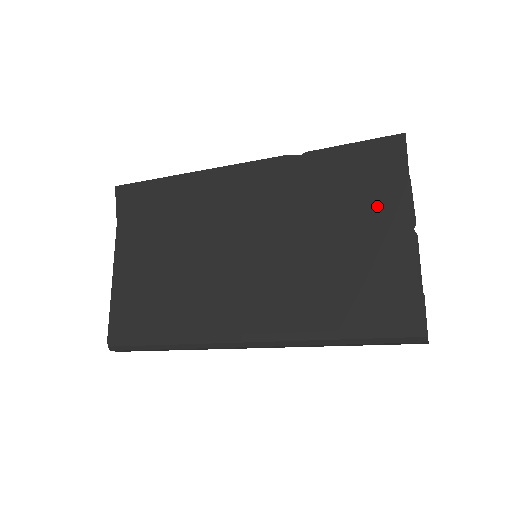
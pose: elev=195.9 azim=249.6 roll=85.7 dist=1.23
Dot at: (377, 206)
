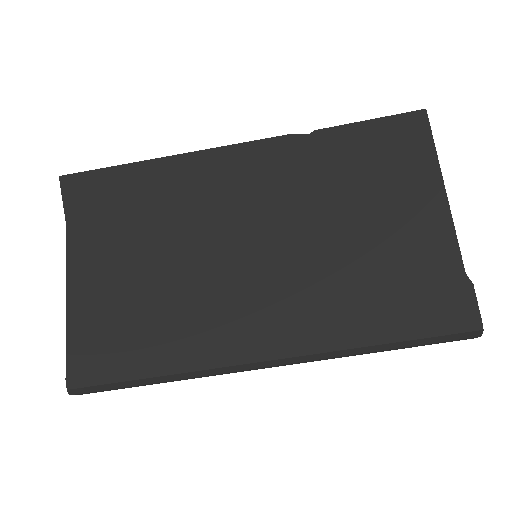
Dot at: (406, 189)
